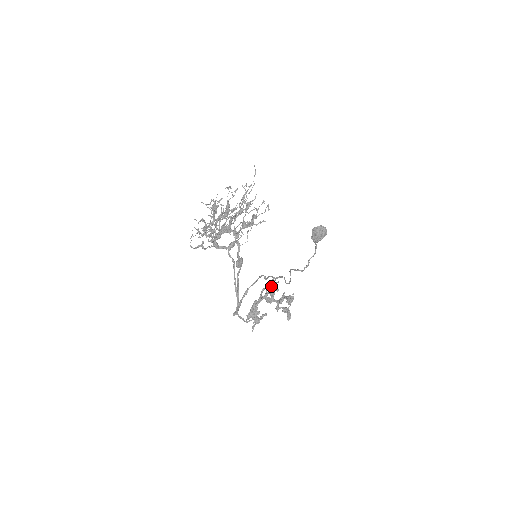
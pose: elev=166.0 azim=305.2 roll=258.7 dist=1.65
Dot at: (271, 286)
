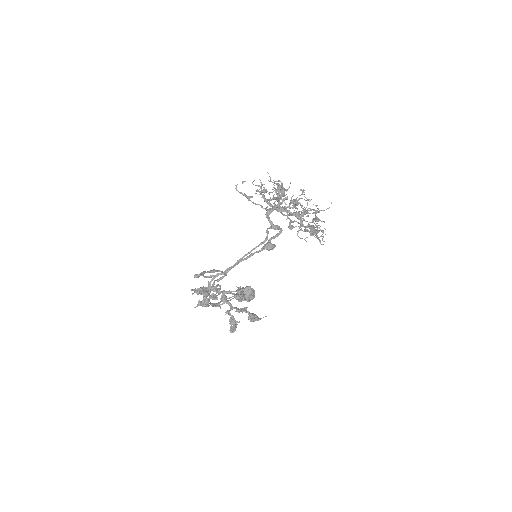
Dot at: occluded
